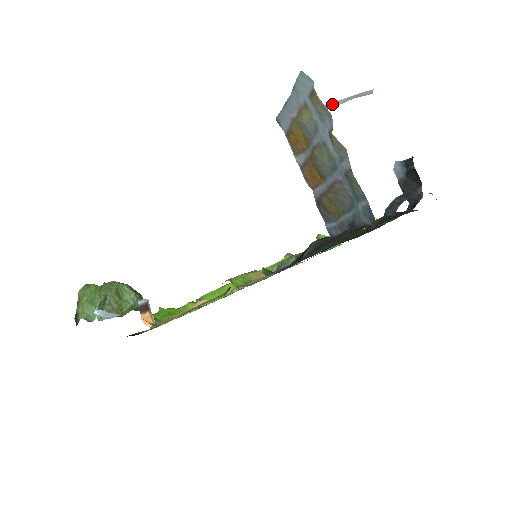
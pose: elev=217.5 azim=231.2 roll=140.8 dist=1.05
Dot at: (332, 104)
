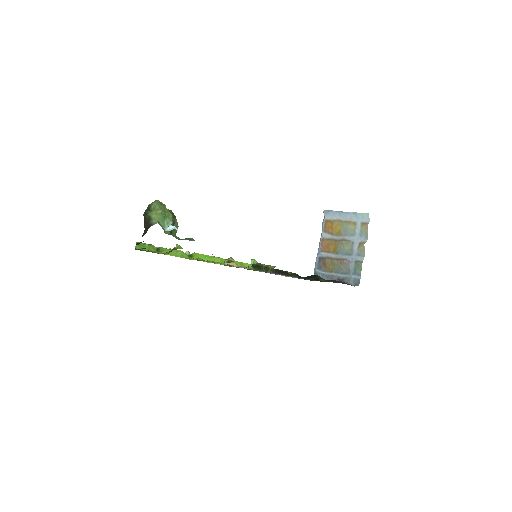
Dot at: occluded
